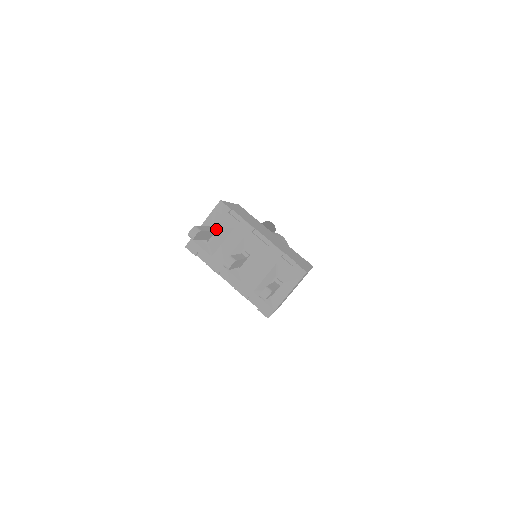
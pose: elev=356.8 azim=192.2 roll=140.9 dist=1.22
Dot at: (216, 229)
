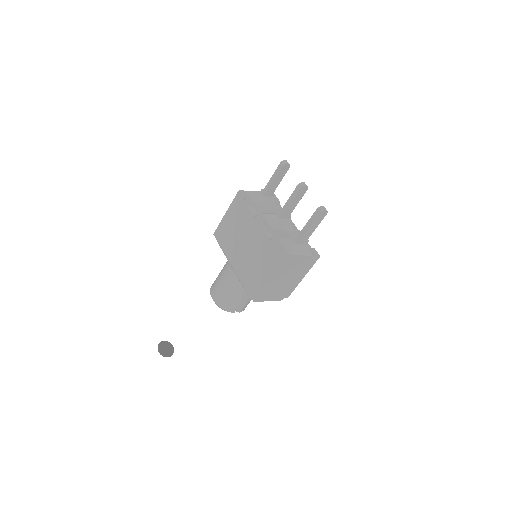
Dot at: (273, 195)
